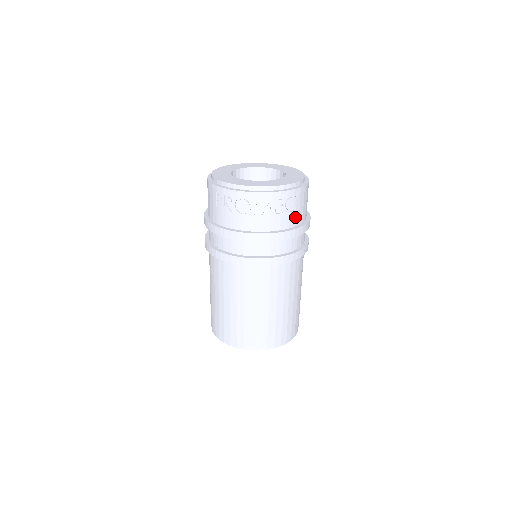
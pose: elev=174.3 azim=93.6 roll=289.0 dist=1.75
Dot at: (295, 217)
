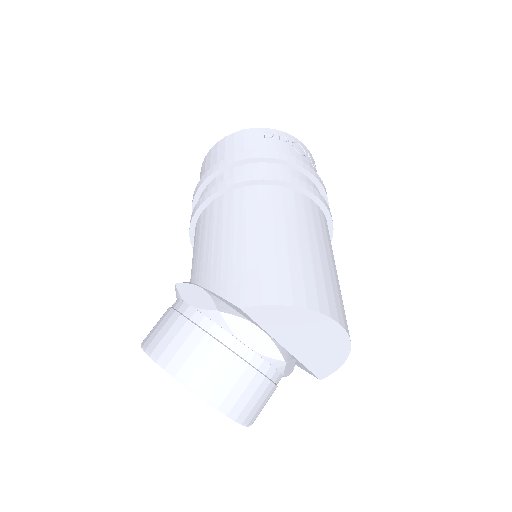
Dot at: occluded
